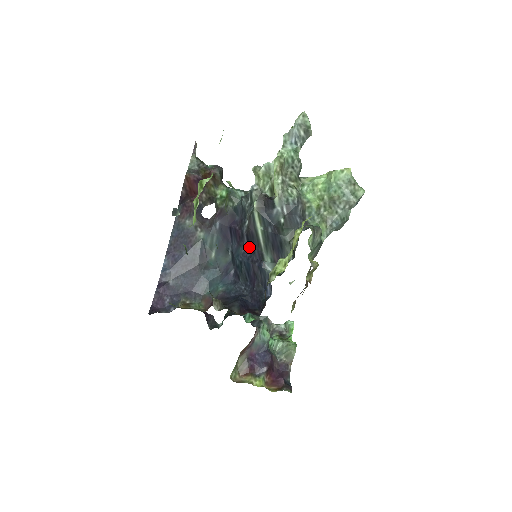
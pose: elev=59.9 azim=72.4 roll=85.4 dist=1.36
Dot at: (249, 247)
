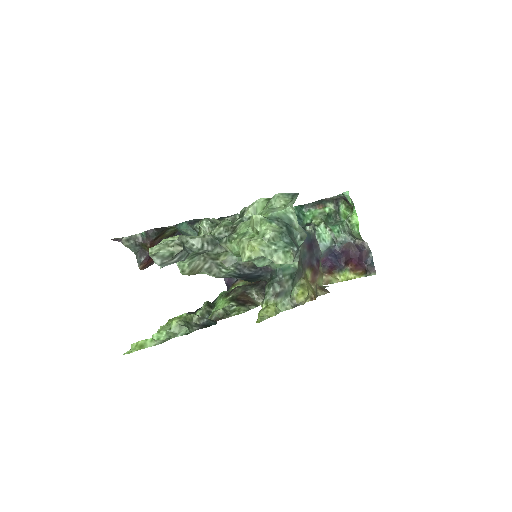
Dot at: occluded
